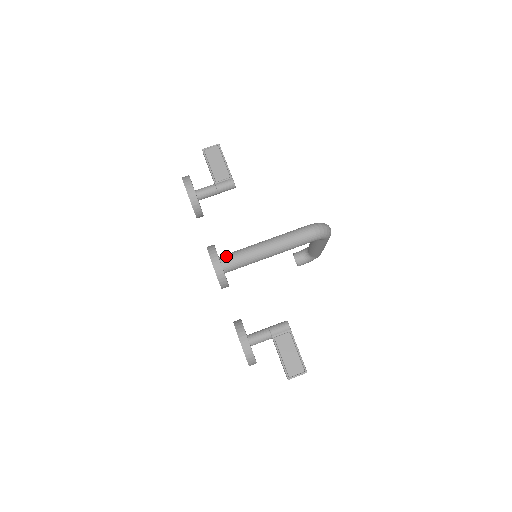
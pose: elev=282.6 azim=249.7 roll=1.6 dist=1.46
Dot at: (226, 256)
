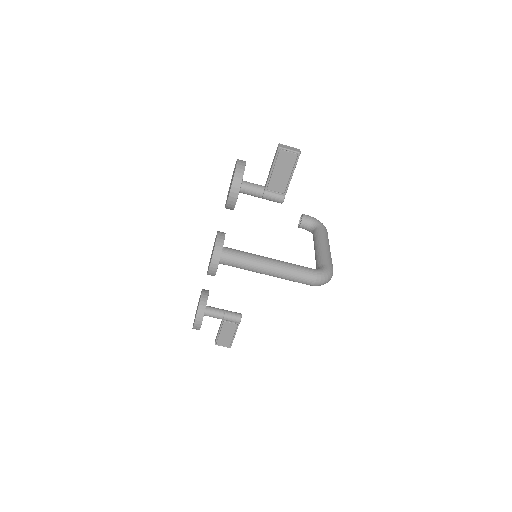
Dot at: (228, 256)
